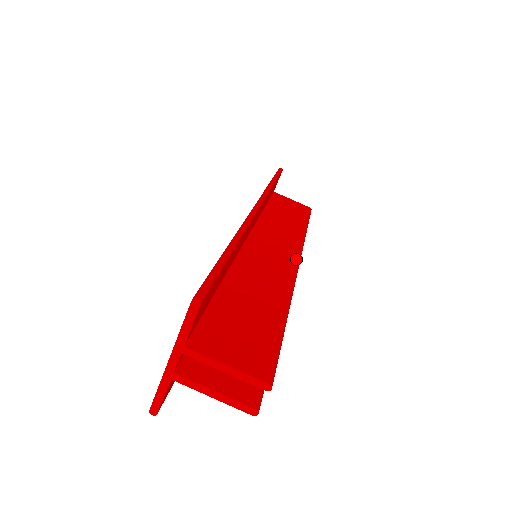
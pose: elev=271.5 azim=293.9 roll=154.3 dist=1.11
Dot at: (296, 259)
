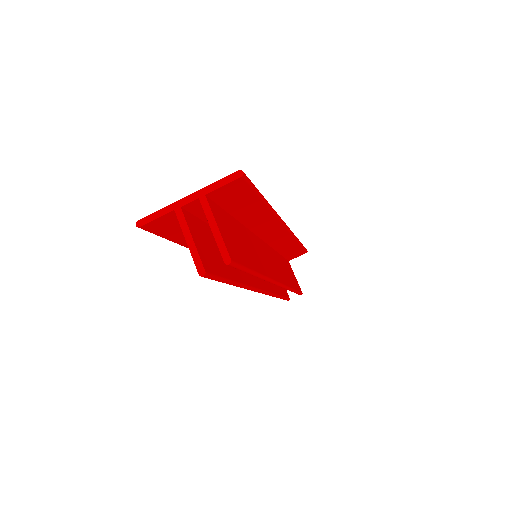
Dot at: (279, 280)
